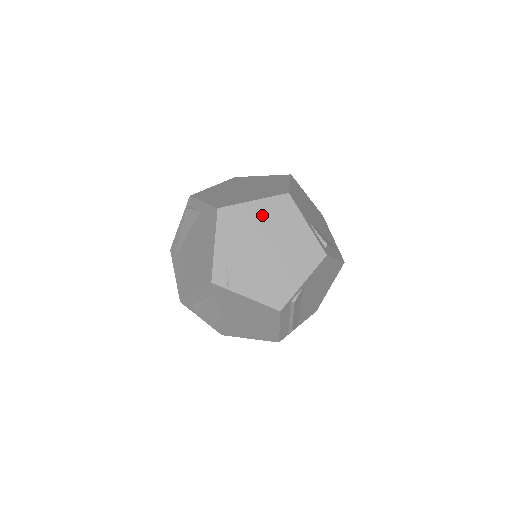
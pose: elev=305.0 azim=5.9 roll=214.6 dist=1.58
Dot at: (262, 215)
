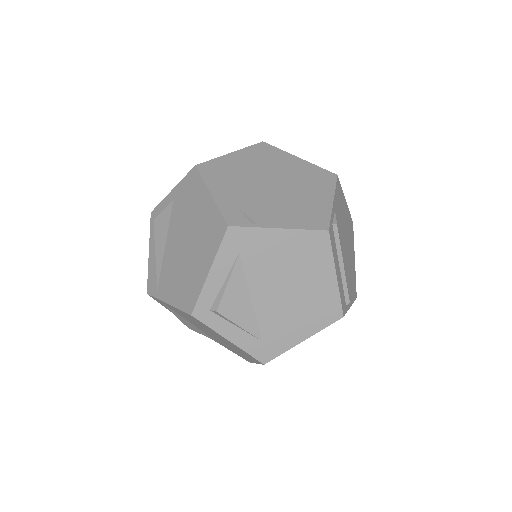
Dot at: (248, 161)
